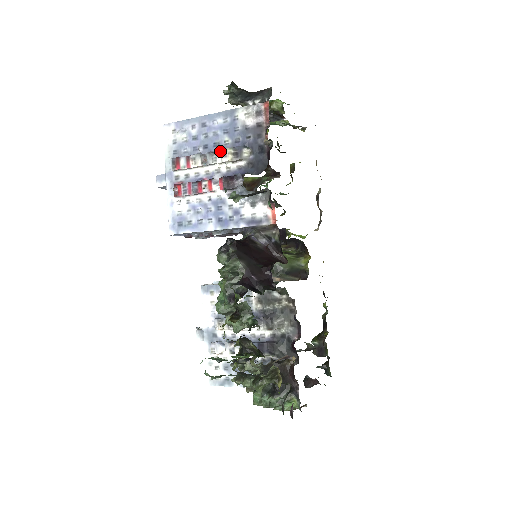
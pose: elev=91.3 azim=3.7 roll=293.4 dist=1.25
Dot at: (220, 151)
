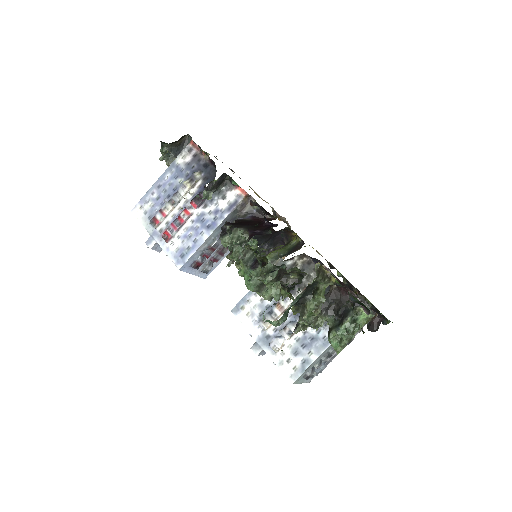
Dot at: (180, 188)
